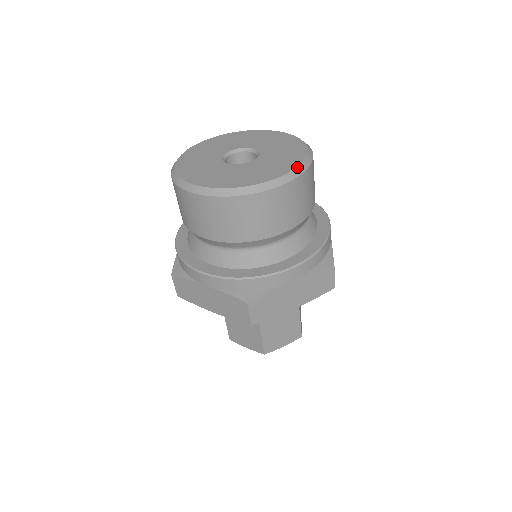
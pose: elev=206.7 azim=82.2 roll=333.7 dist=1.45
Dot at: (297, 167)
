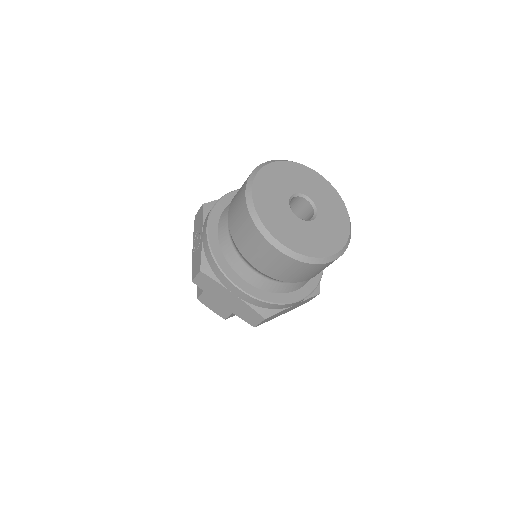
Dot at: (346, 243)
